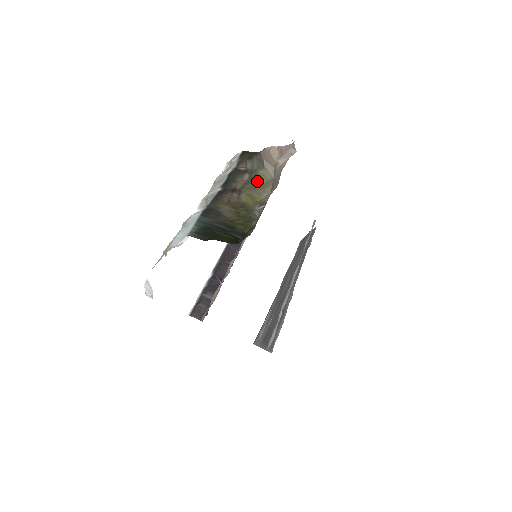
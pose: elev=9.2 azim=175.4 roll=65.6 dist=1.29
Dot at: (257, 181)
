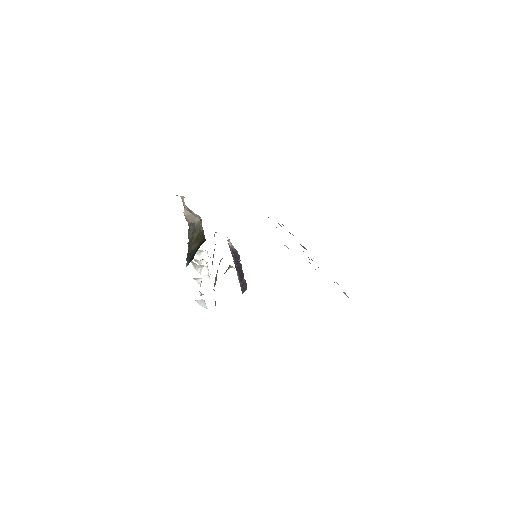
Dot at: occluded
